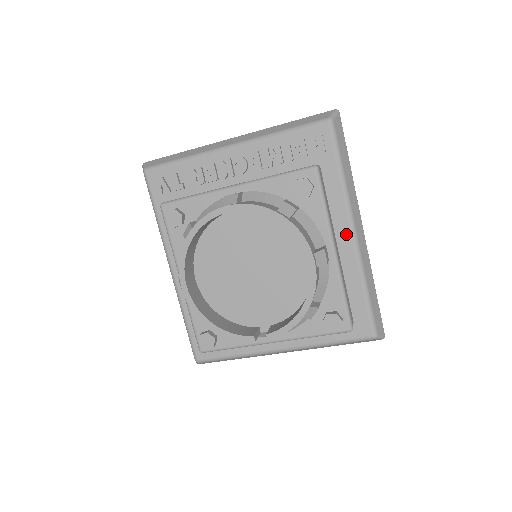
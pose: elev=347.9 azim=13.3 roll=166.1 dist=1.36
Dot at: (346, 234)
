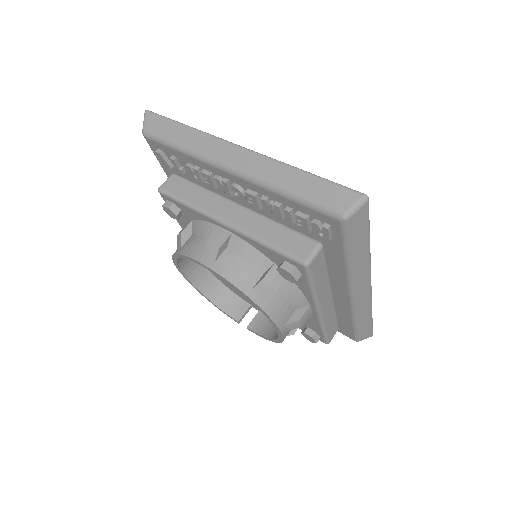
Dot at: (343, 292)
